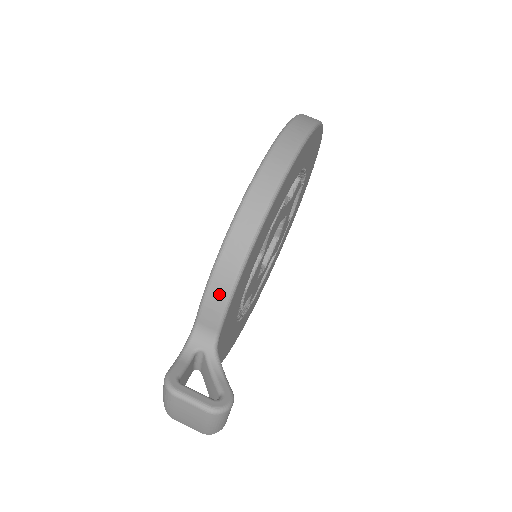
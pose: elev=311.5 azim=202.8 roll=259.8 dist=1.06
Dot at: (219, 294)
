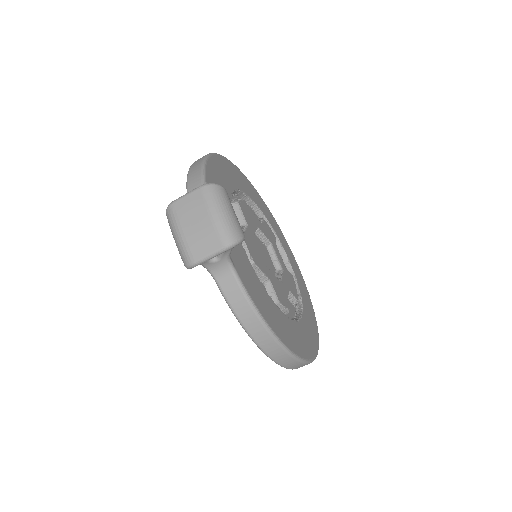
Dot at: (195, 184)
